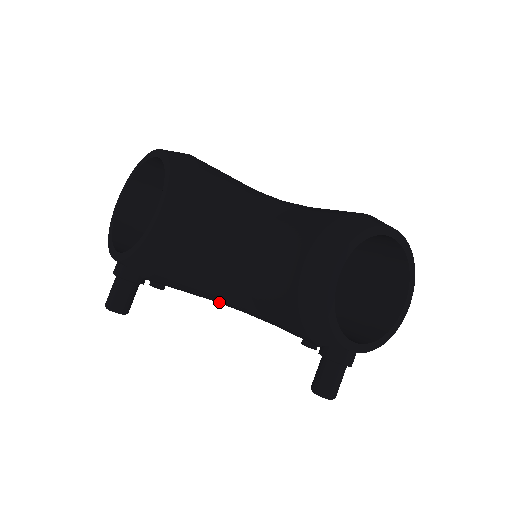
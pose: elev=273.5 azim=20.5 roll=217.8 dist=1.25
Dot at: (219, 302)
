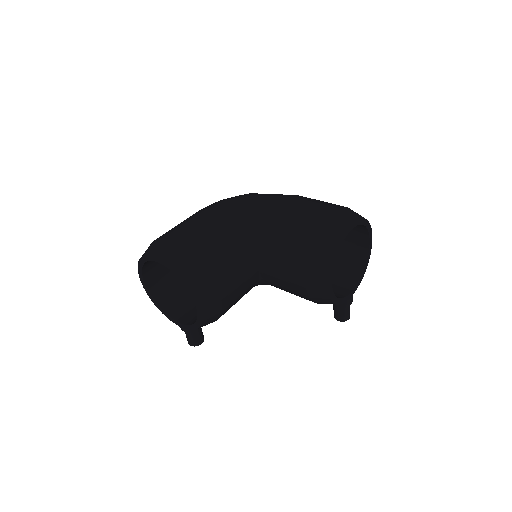
Dot at: occluded
